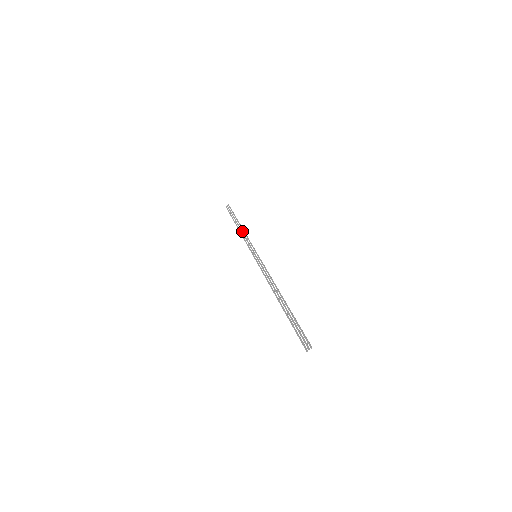
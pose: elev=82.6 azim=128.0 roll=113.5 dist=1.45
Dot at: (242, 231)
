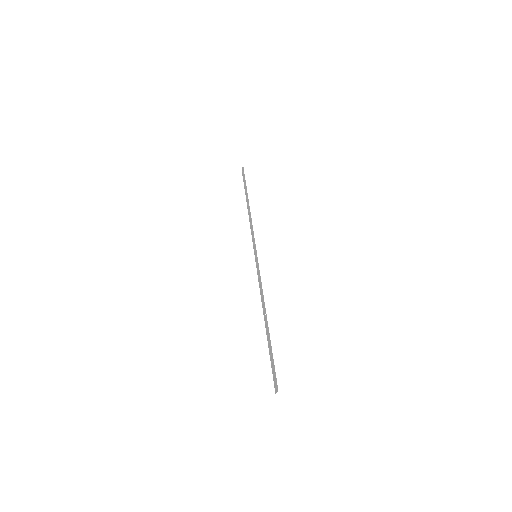
Dot at: (249, 215)
